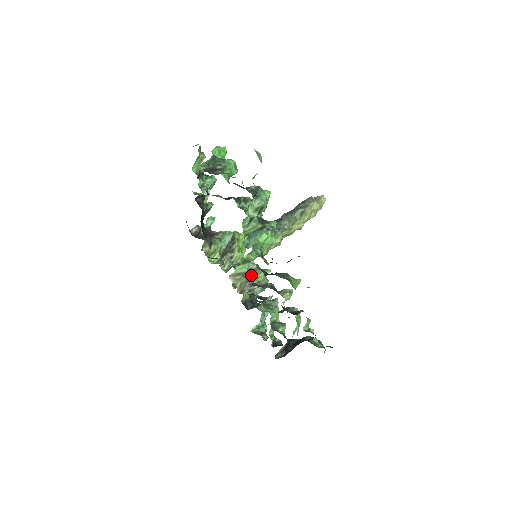
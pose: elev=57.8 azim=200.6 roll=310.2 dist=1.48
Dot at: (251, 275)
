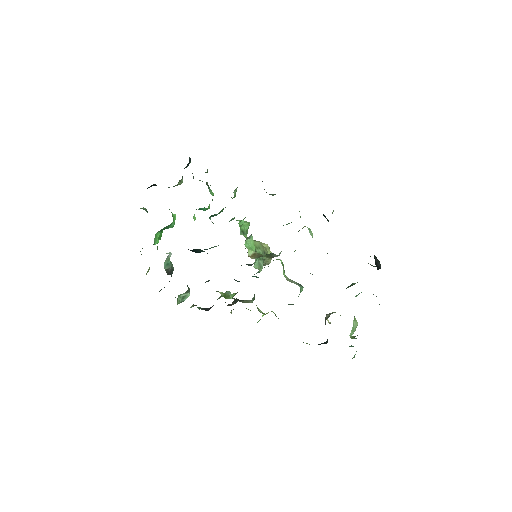
Dot at: occluded
